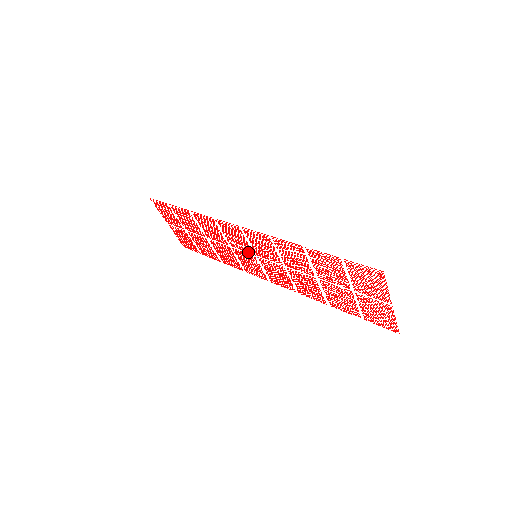
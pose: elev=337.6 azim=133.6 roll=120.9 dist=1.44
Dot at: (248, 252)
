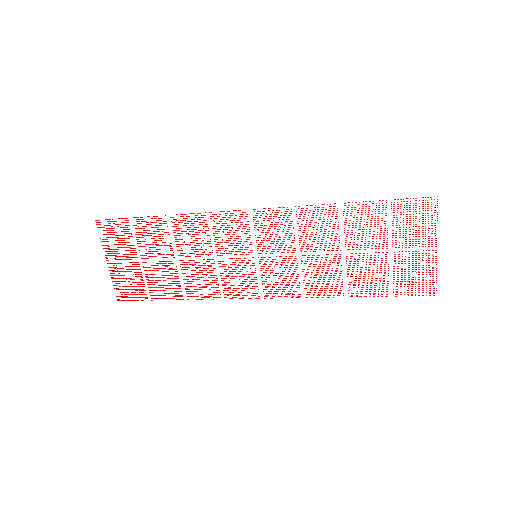
Dot at: occluded
